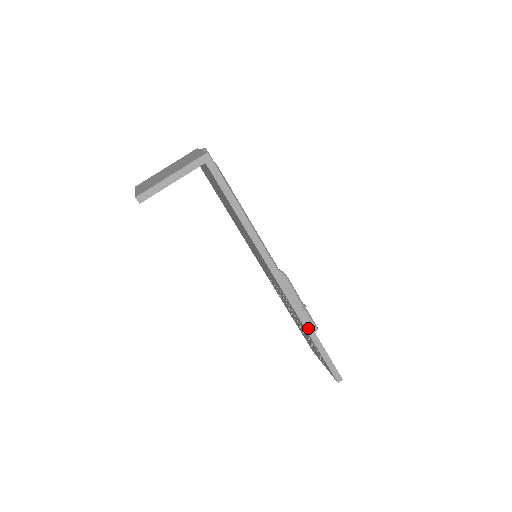
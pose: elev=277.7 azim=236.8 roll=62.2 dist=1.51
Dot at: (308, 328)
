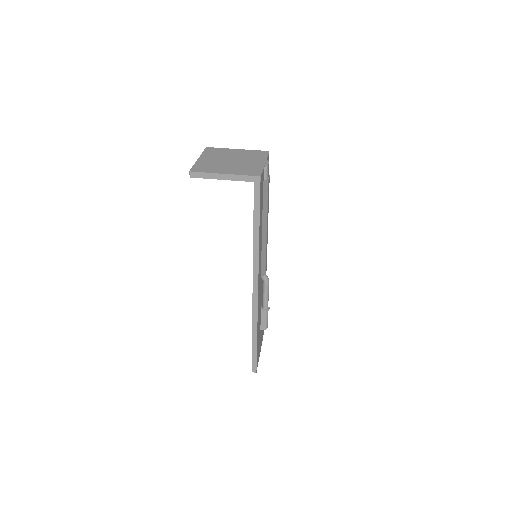
Dot at: (254, 328)
